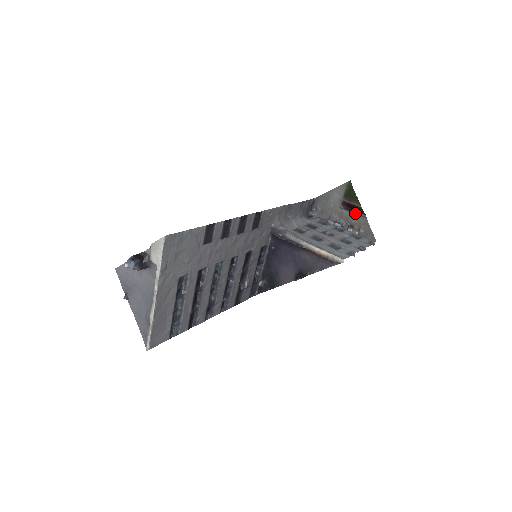
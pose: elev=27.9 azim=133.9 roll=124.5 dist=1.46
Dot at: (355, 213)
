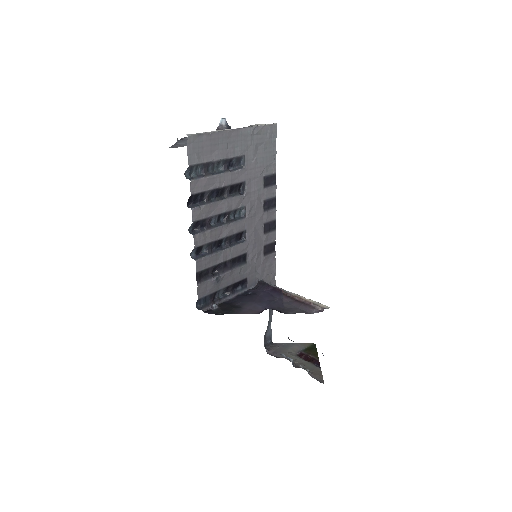
Dot at: (310, 362)
